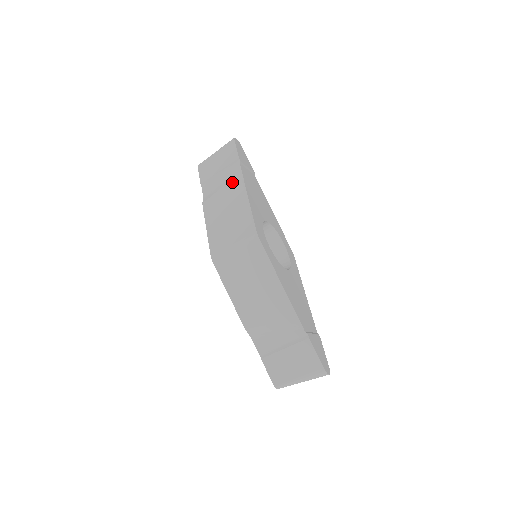
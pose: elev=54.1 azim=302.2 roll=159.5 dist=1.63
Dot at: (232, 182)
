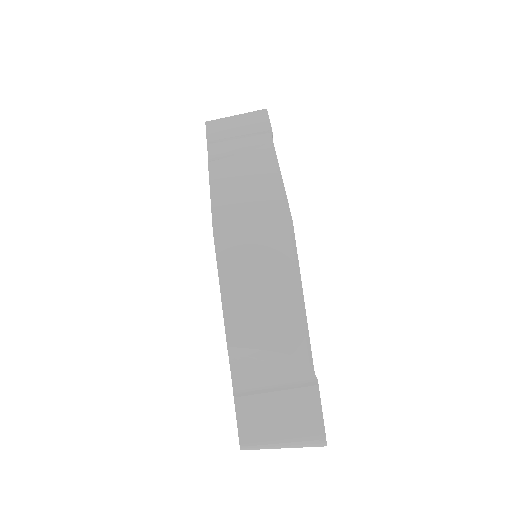
Dot at: (258, 152)
